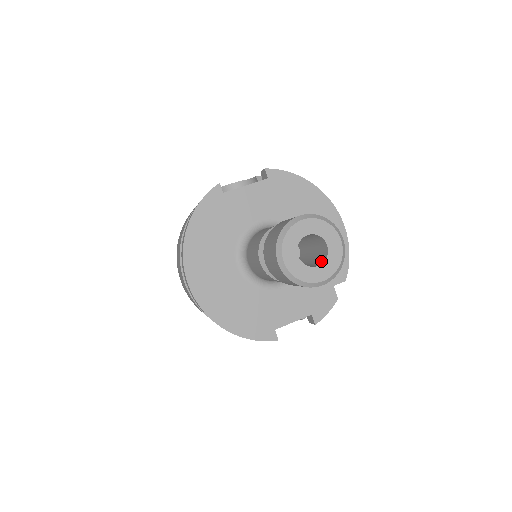
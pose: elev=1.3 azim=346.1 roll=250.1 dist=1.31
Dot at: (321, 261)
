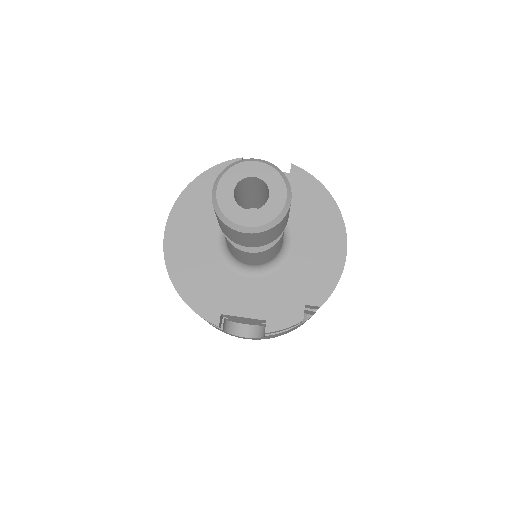
Dot at: (257, 211)
